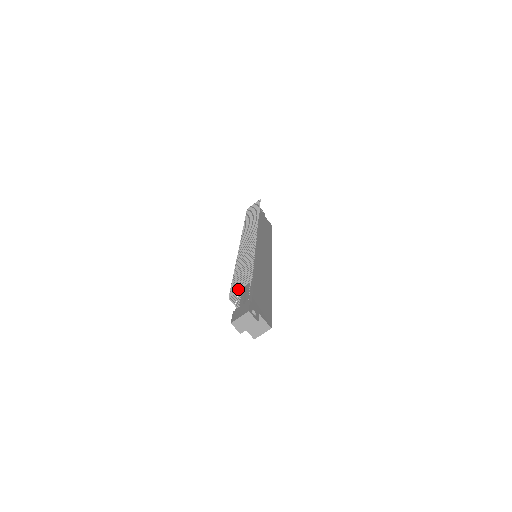
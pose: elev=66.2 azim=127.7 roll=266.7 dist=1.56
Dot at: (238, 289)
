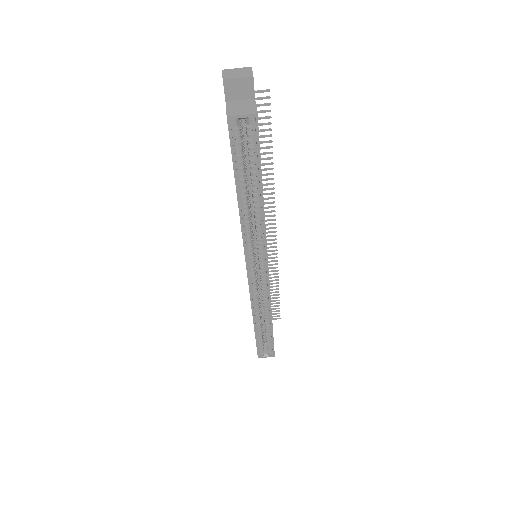
Dot at: occluded
